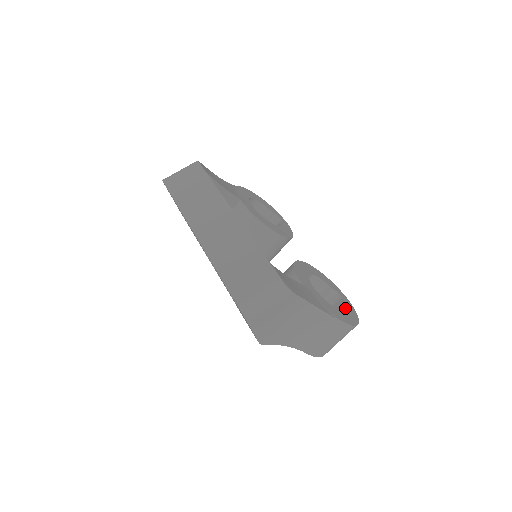
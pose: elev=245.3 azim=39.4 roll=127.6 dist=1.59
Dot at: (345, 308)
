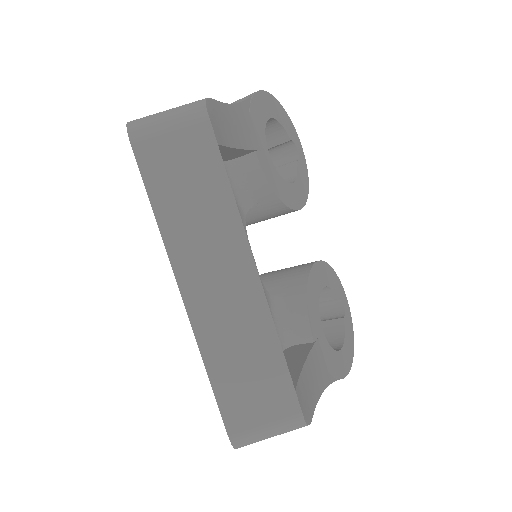
Dot at: (345, 335)
